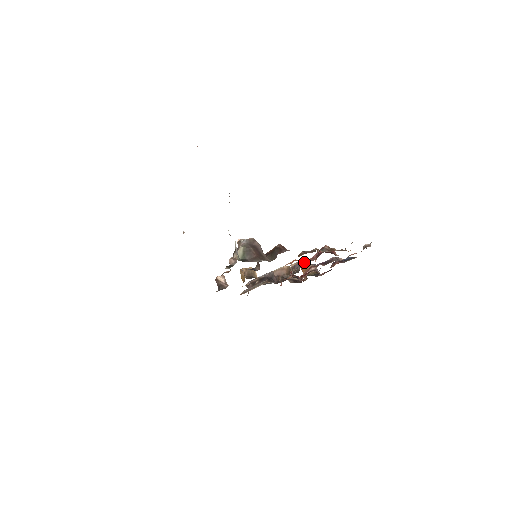
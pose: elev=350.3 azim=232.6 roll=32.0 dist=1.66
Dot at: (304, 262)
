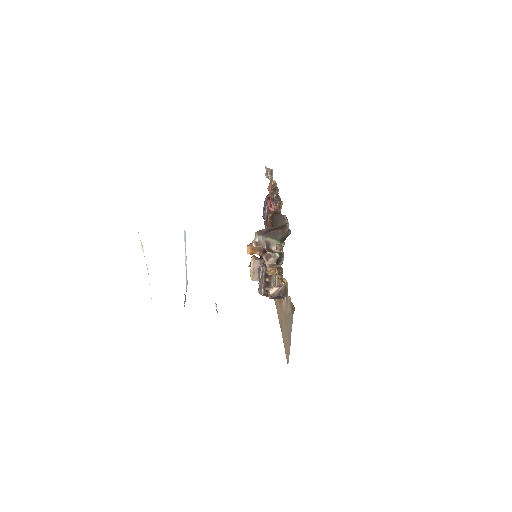
Dot at: (247, 248)
